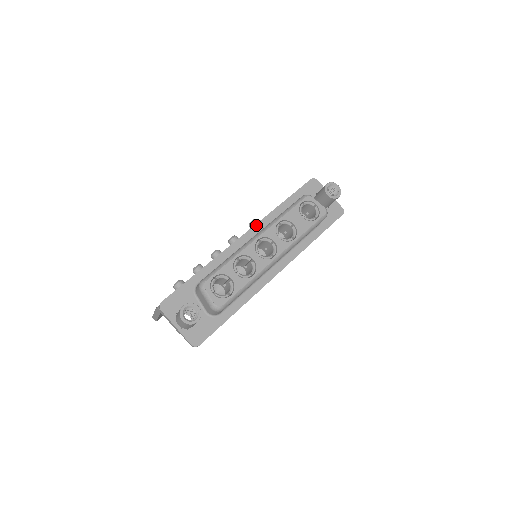
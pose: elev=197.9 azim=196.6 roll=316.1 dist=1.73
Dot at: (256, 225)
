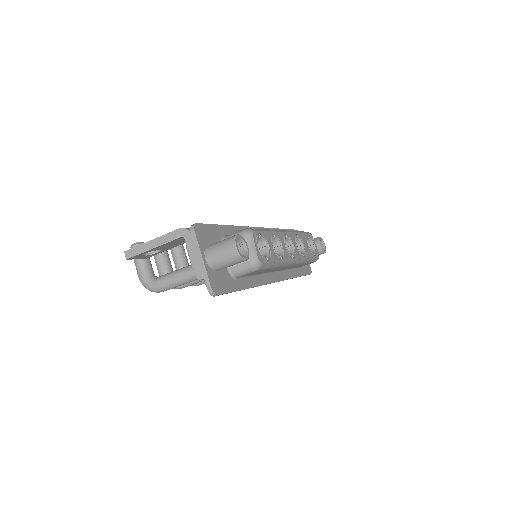
Dot at: (266, 228)
